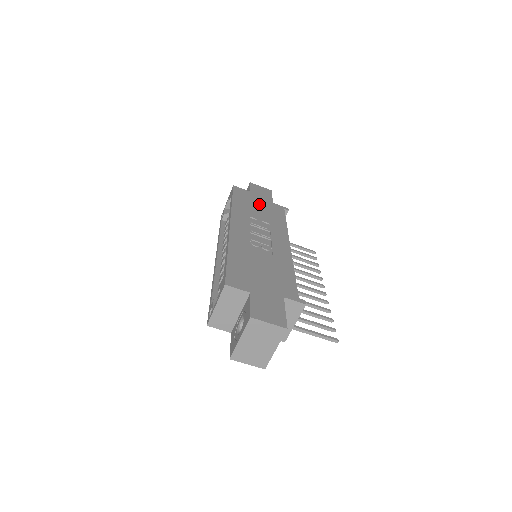
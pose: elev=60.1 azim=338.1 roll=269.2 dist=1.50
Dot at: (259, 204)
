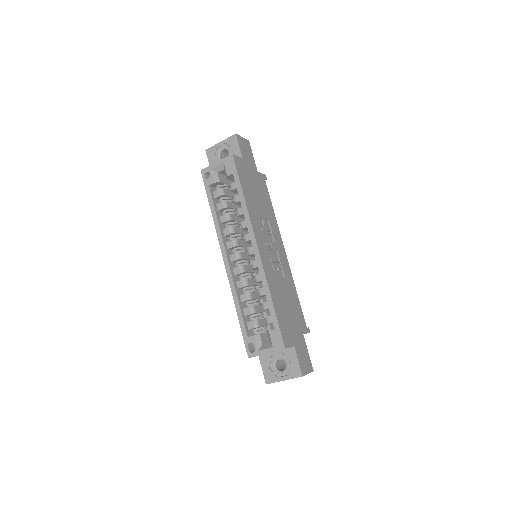
Dot at: (254, 184)
